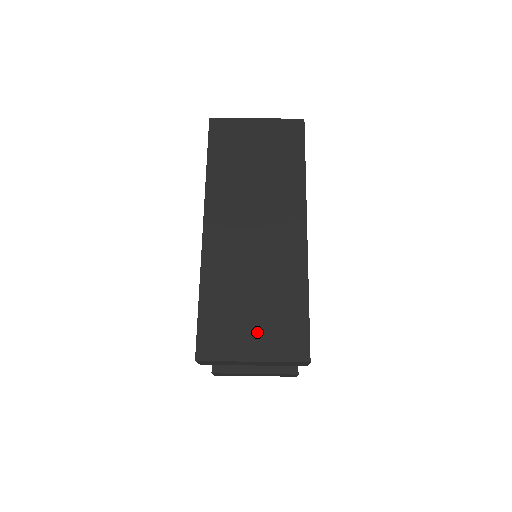
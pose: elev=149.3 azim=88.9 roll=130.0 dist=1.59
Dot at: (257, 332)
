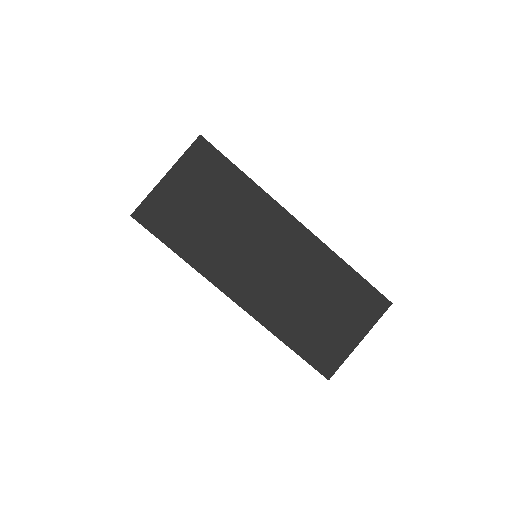
Dot at: (344, 323)
